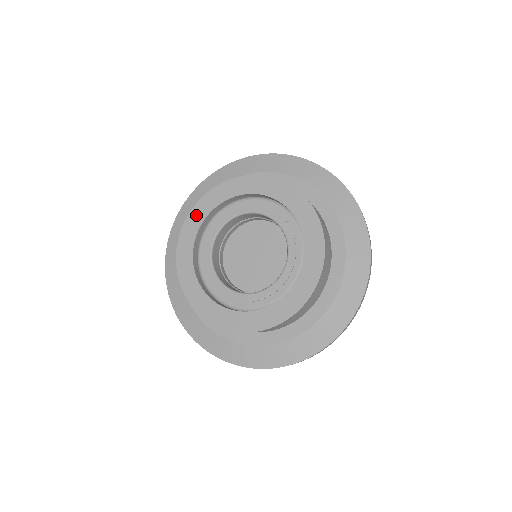
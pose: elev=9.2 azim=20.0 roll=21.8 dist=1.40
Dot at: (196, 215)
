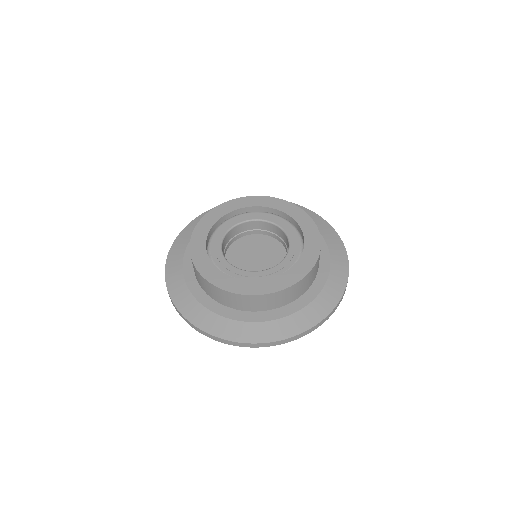
Dot at: (204, 225)
